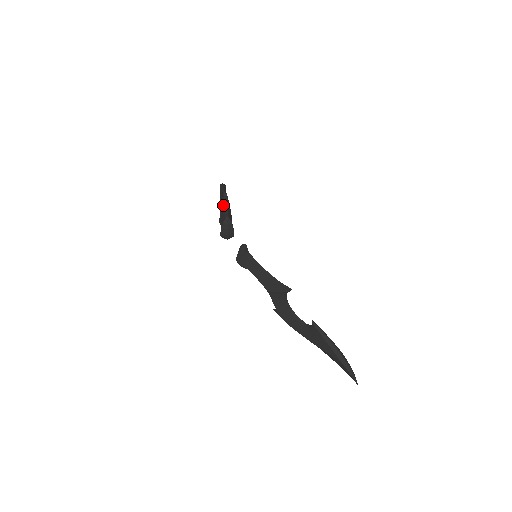
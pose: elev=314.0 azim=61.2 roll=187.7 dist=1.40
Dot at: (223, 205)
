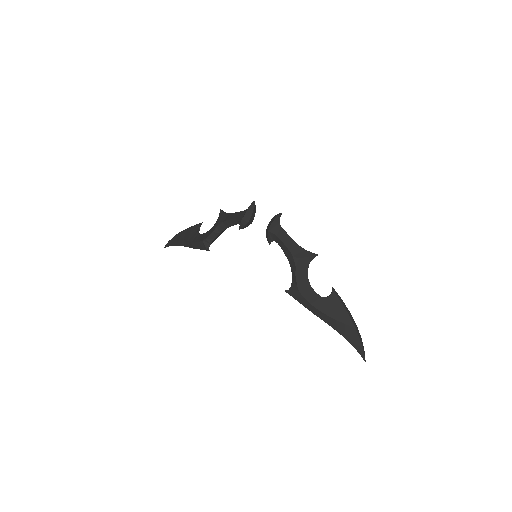
Dot at: (225, 213)
